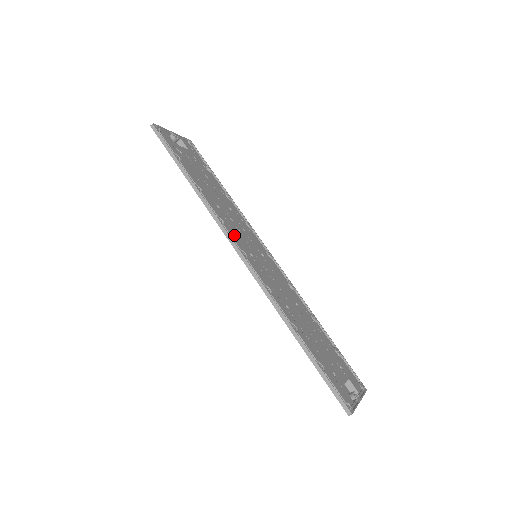
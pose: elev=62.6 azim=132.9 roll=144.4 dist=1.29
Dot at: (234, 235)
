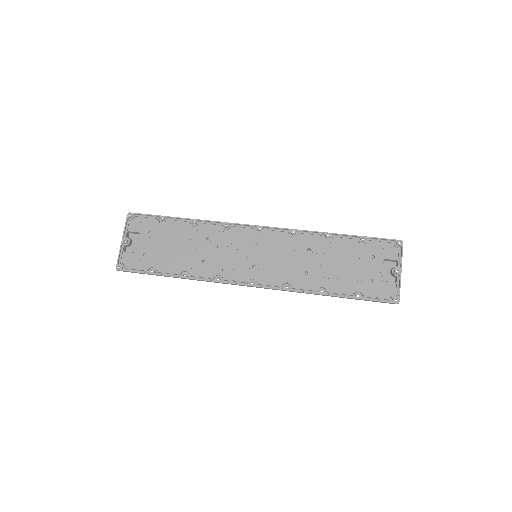
Dot at: (233, 272)
